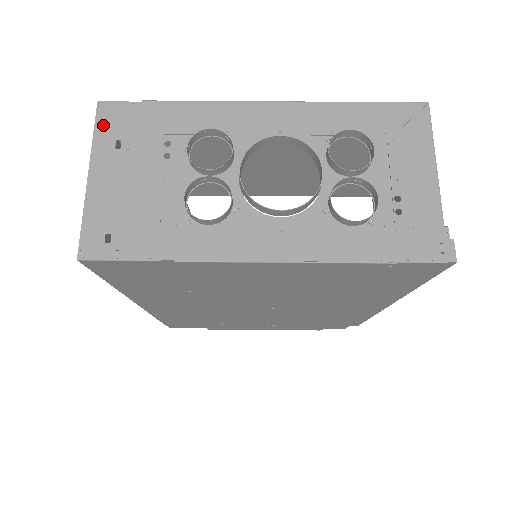
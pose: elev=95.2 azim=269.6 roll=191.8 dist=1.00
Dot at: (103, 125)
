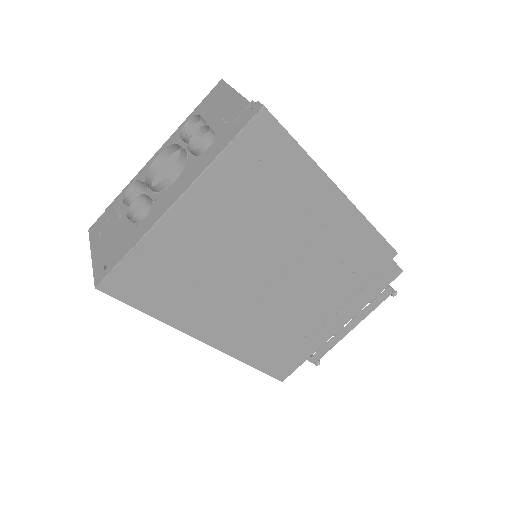
Dot at: (92, 234)
